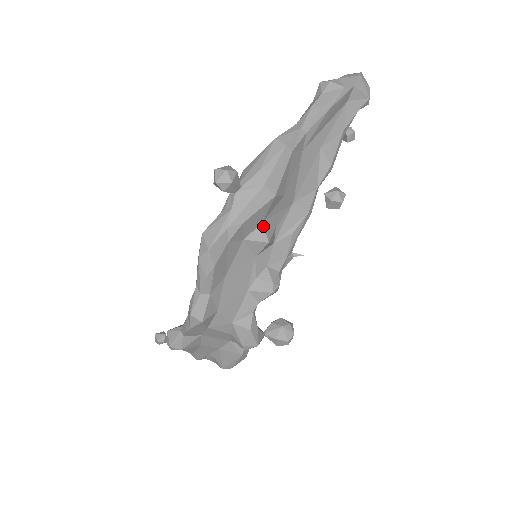
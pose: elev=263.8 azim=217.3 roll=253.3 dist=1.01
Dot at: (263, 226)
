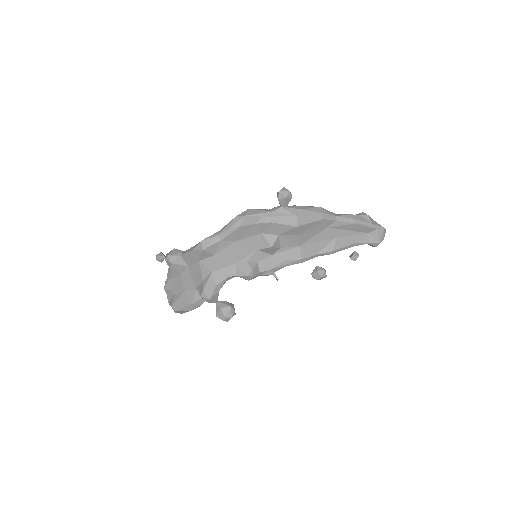
Dot at: (277, 237)
